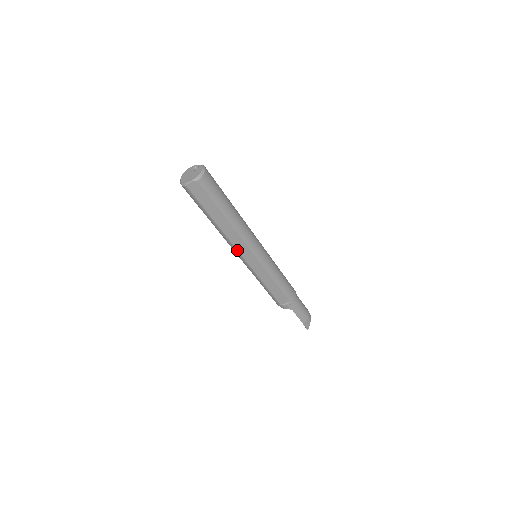
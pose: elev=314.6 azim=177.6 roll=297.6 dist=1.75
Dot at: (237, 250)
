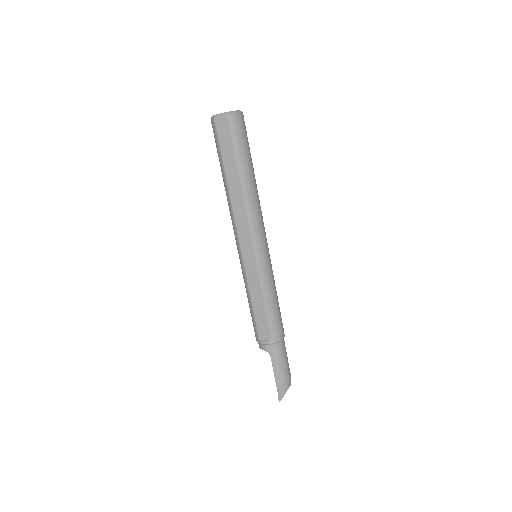
Dot at: (237, 229)
